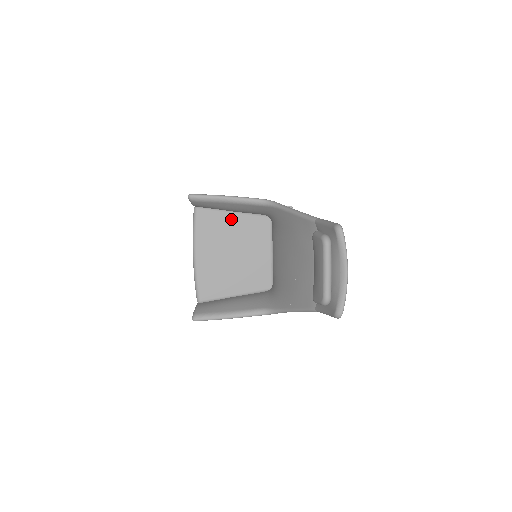
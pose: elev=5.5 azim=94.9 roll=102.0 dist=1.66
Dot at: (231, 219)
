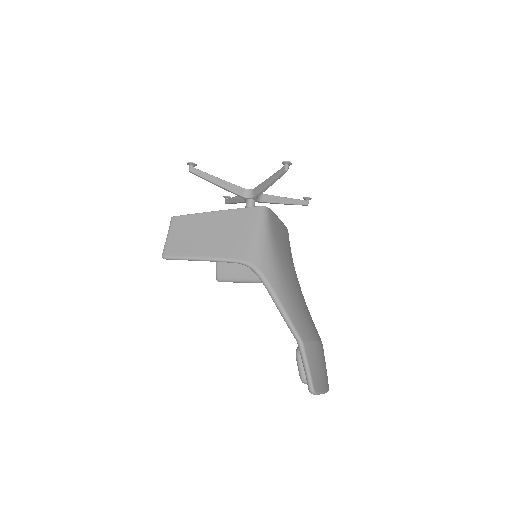
Dot at: occluded
